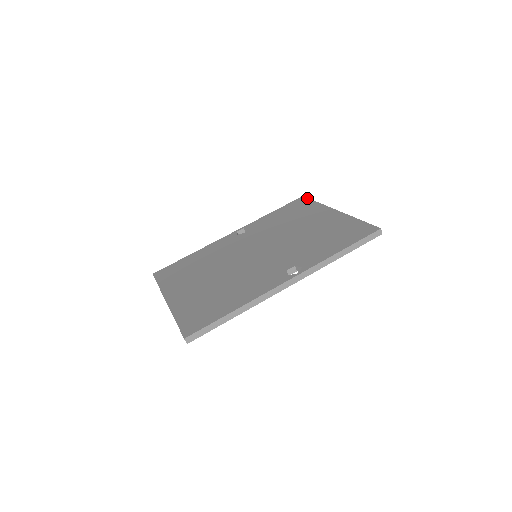
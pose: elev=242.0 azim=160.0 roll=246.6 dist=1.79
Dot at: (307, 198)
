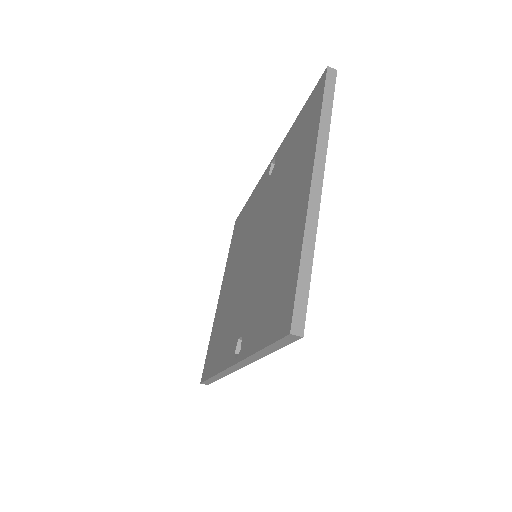
Dot at: (323, 84)
